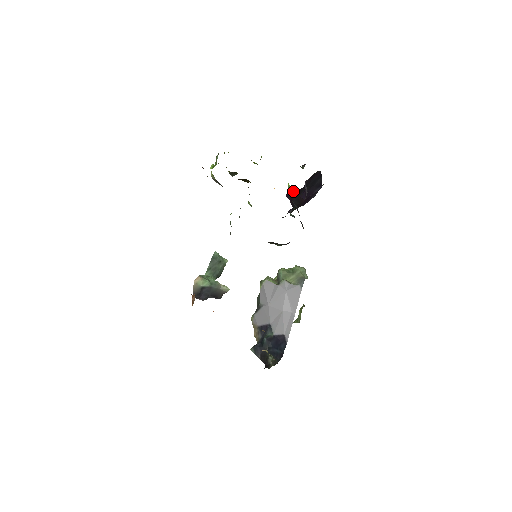
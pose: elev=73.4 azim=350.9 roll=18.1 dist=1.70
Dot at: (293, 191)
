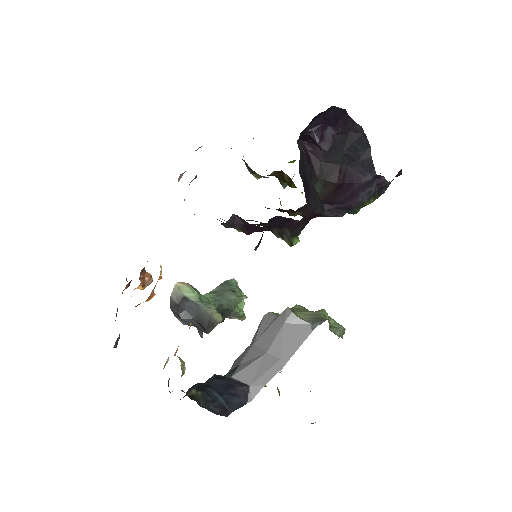
Dot at: (313, 145)
